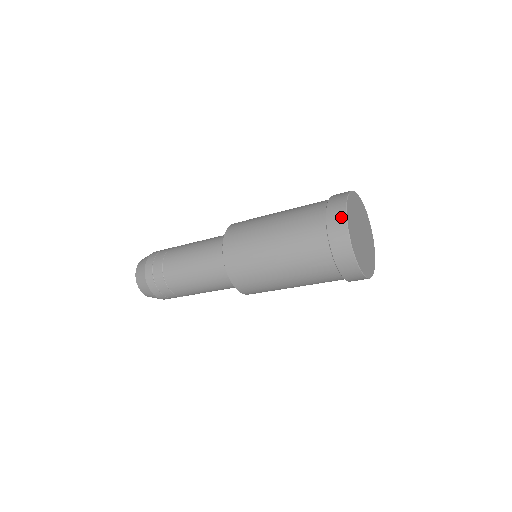
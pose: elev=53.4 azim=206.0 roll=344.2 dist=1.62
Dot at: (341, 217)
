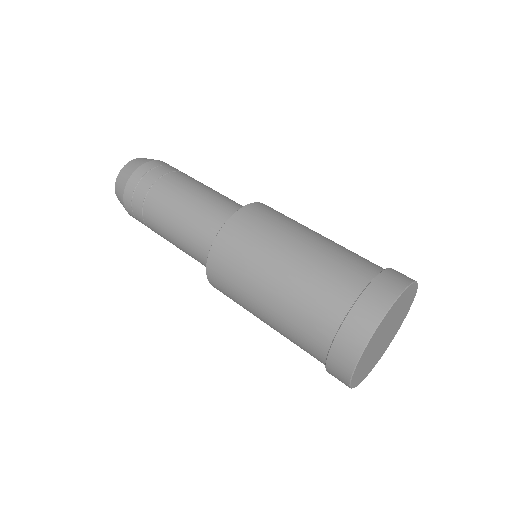
Dot at: (392, 292)
